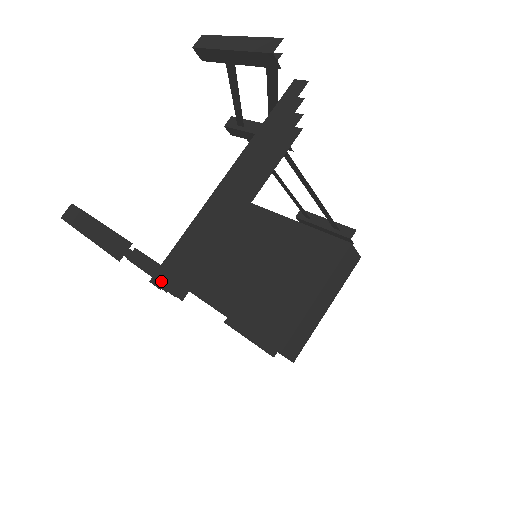
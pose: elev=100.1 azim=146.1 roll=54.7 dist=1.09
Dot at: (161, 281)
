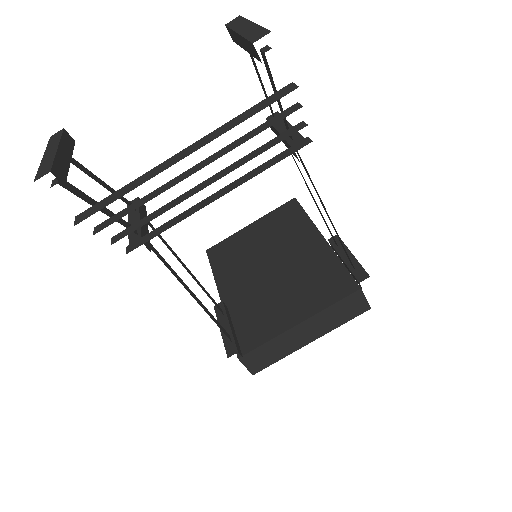
Dot at: (80, 219)
